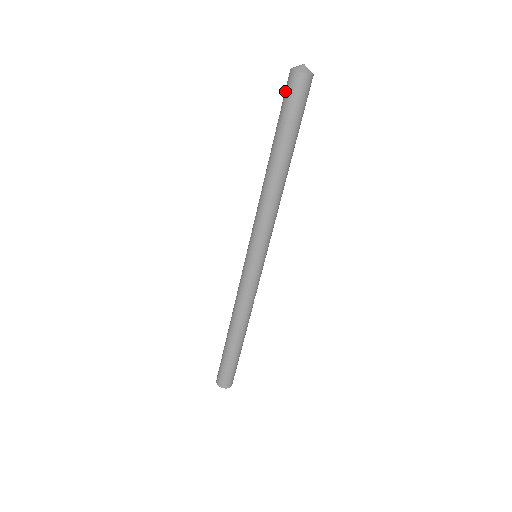
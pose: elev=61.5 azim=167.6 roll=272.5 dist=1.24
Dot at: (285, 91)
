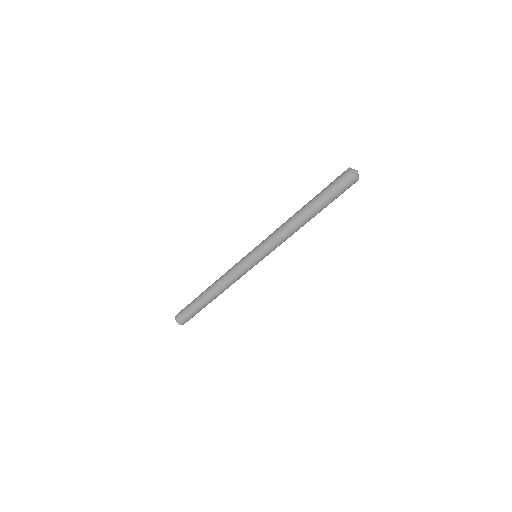
Dot at: (338, 177)
